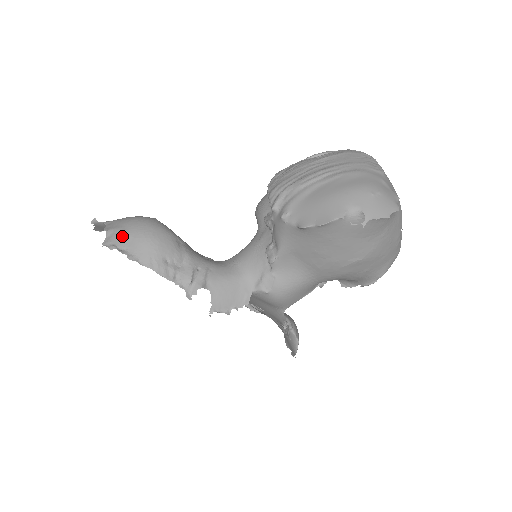
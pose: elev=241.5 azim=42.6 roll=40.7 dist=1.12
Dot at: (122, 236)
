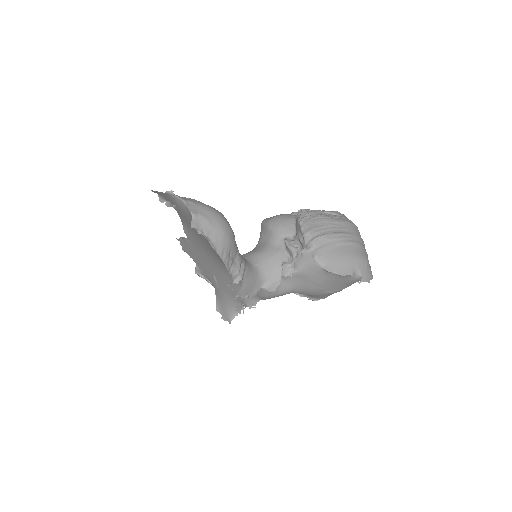
Dot at: (207, 224)
